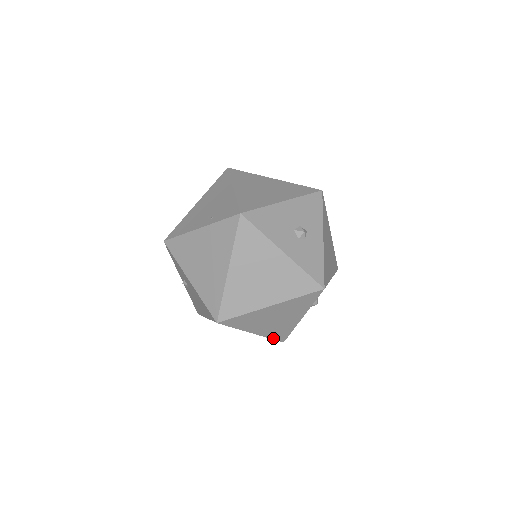
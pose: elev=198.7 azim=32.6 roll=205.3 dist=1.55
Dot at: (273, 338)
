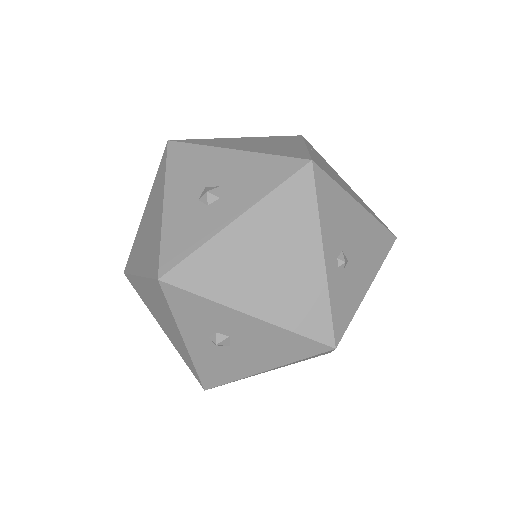
Dot at: (188, 364)
